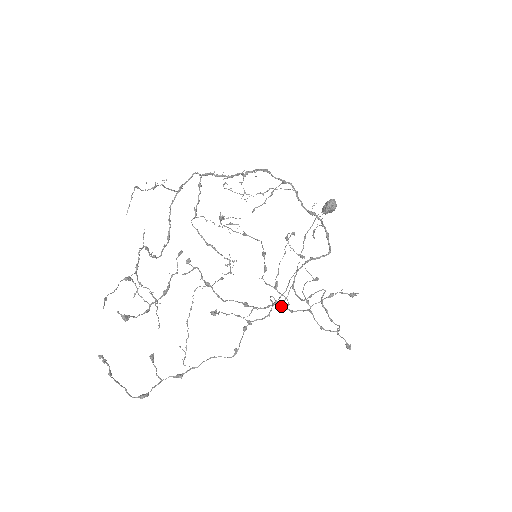
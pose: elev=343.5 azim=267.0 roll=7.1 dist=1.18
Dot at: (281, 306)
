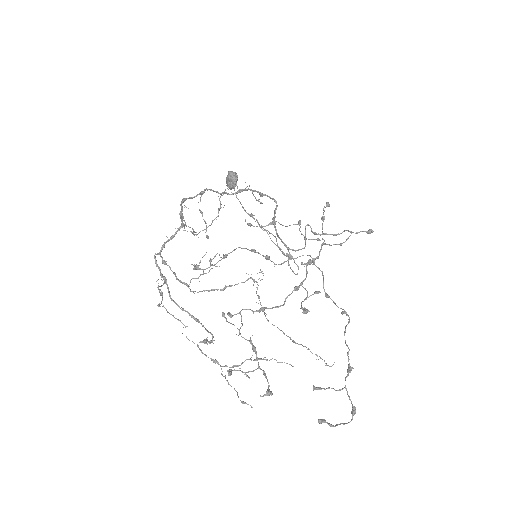
Dot at: (311, 262)
